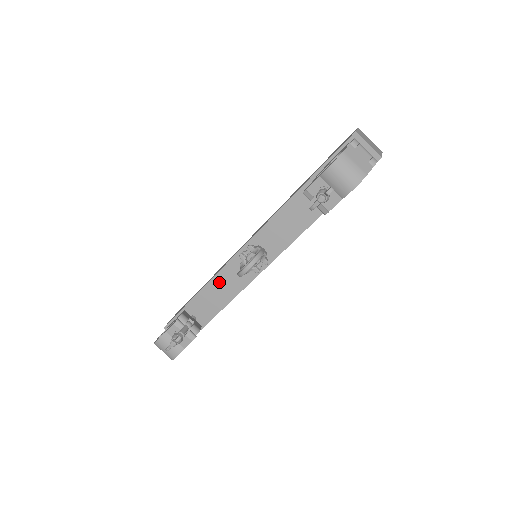
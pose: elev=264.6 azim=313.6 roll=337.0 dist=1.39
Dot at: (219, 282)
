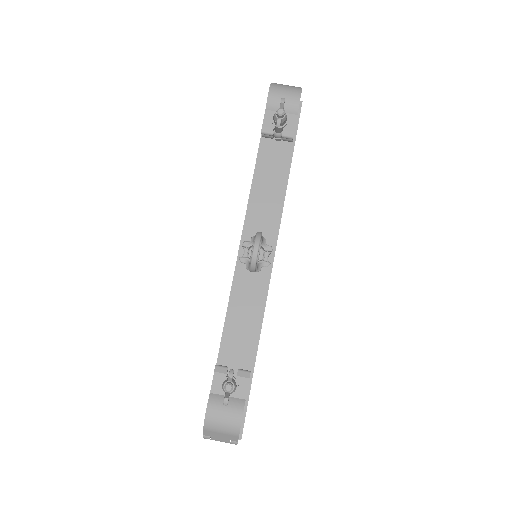
Dot at: (235, 315)
